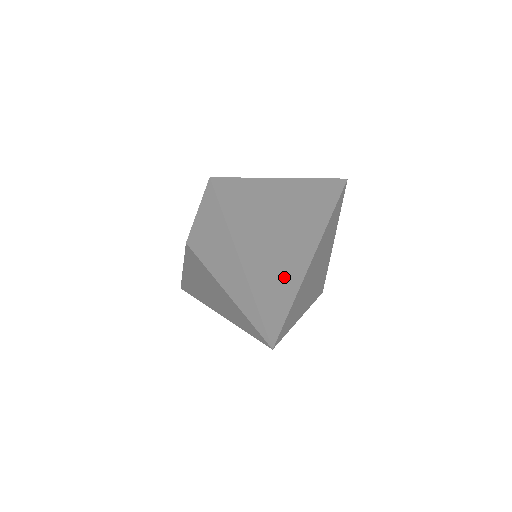
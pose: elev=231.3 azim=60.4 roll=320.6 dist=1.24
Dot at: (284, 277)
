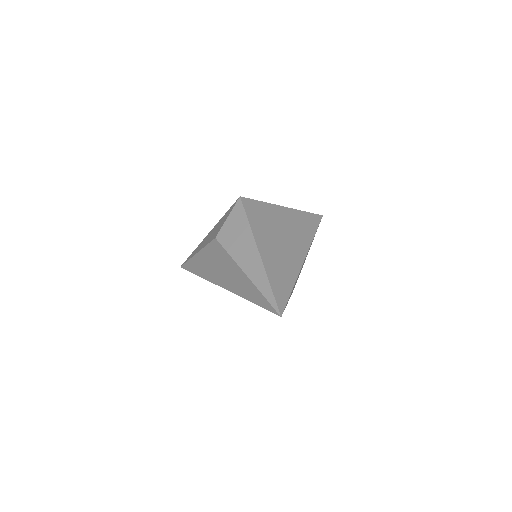
Dot at: (286, 275)
